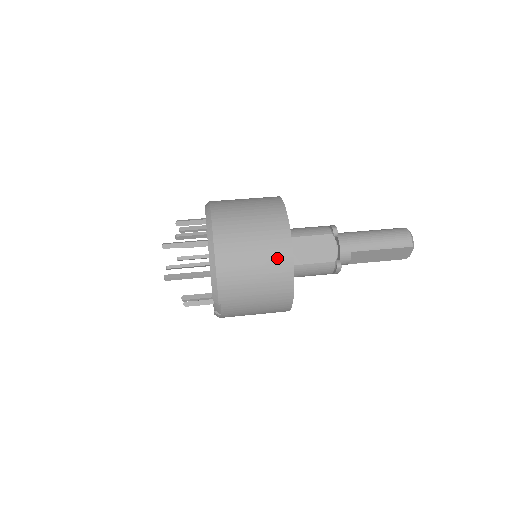
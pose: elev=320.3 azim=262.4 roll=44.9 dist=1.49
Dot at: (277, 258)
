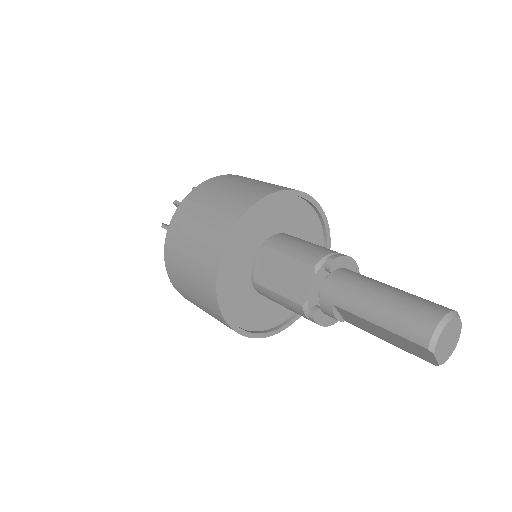
Dot at: (205, 264)
